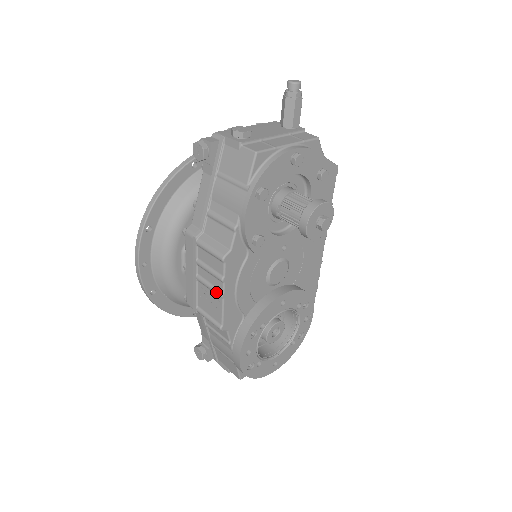
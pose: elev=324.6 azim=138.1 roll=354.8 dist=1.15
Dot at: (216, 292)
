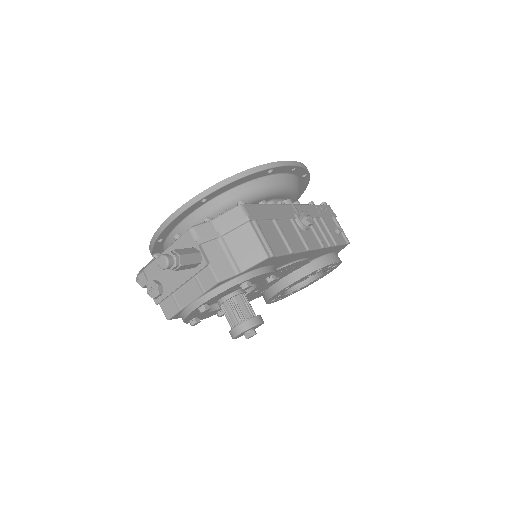
Dot at: occluded
